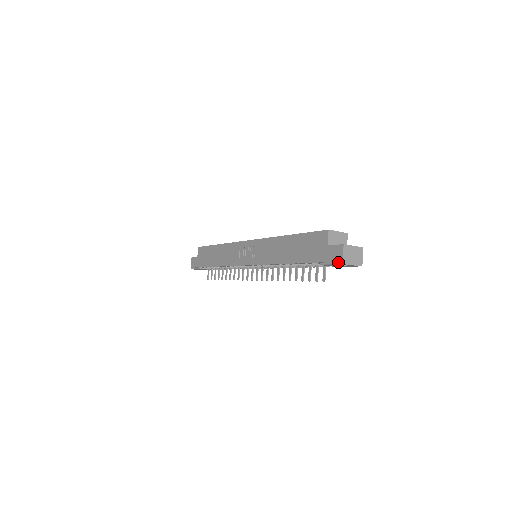
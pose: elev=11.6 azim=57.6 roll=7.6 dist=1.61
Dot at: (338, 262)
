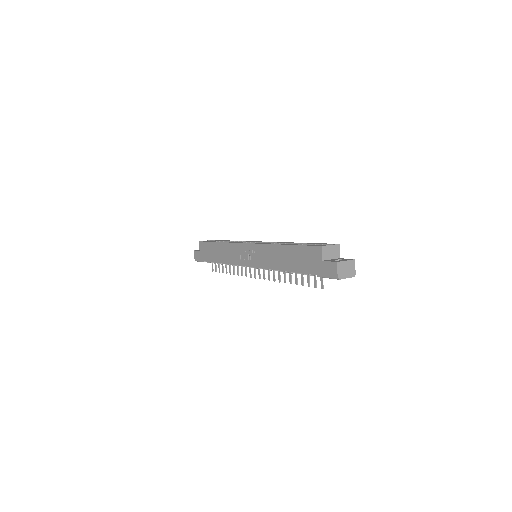
Dot at: (333, 277)
